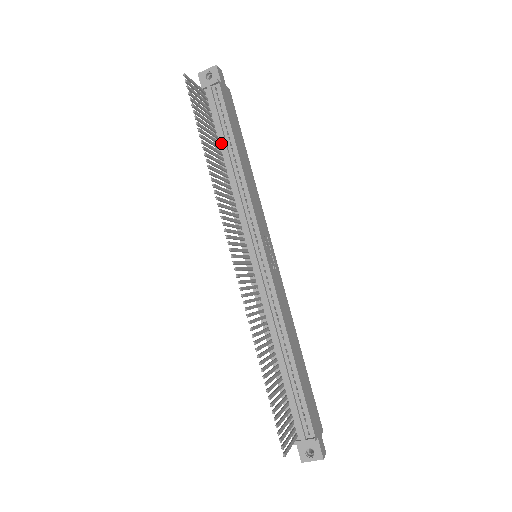
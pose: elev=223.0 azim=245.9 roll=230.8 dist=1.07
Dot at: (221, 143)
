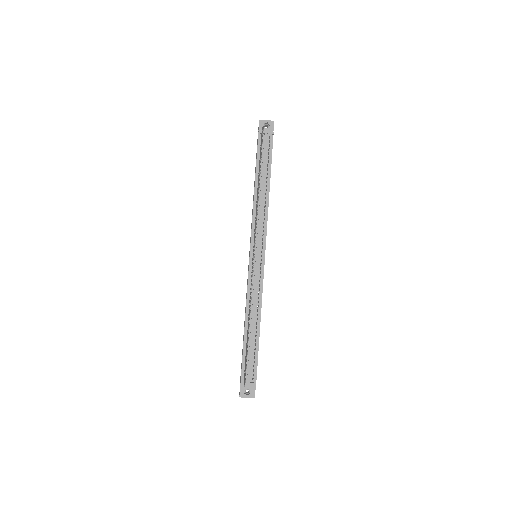
Dot at: (261, 174)
